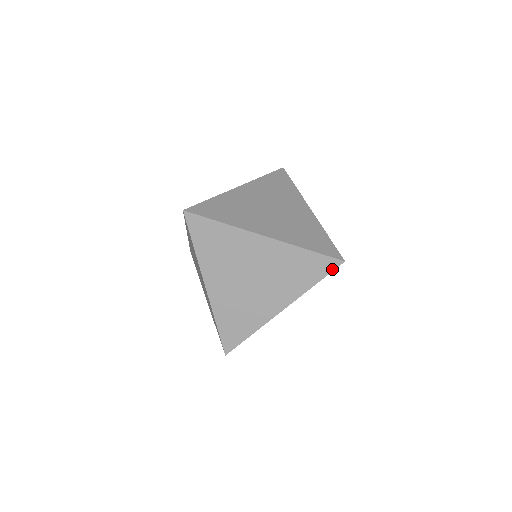
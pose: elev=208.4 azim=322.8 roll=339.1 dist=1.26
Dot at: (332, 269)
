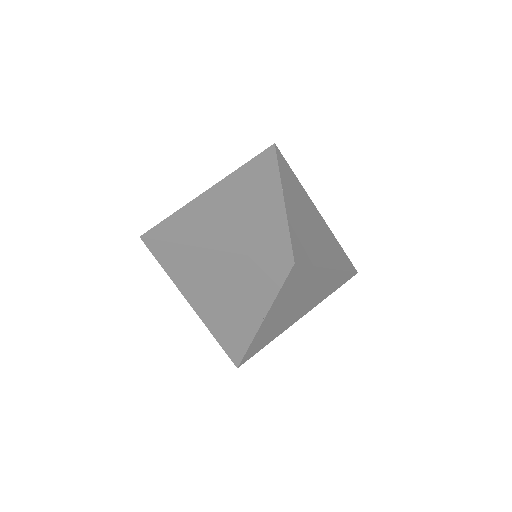
Dot at: (286, 274)
